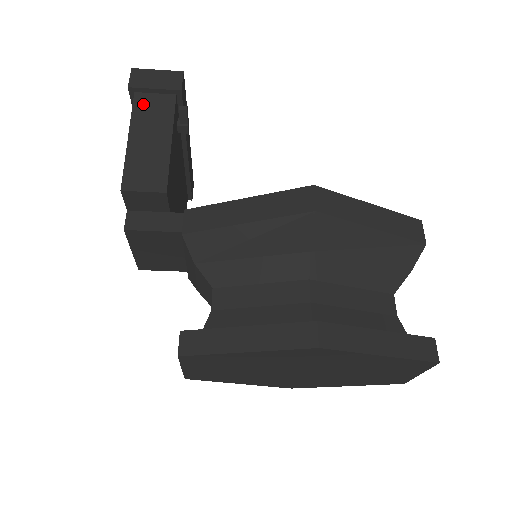
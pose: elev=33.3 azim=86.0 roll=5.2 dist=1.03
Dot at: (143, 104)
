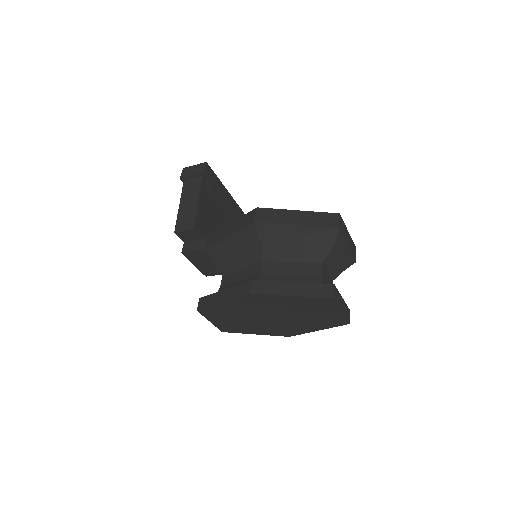
Dot at: (187, 185)
